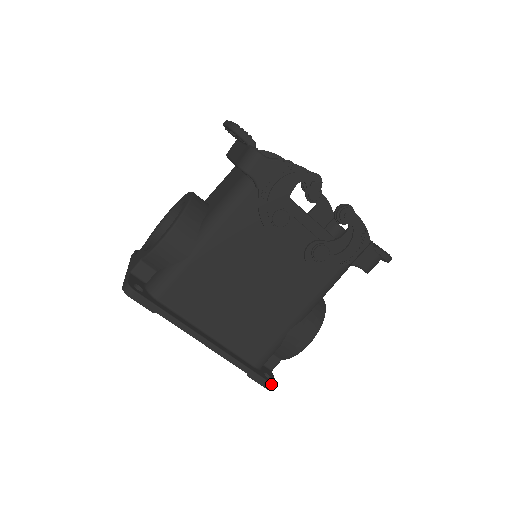
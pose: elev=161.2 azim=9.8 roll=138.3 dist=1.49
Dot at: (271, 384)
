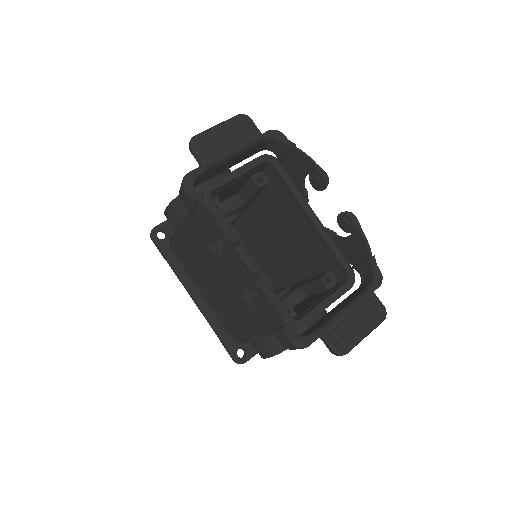
Dot at: (235, 360)
